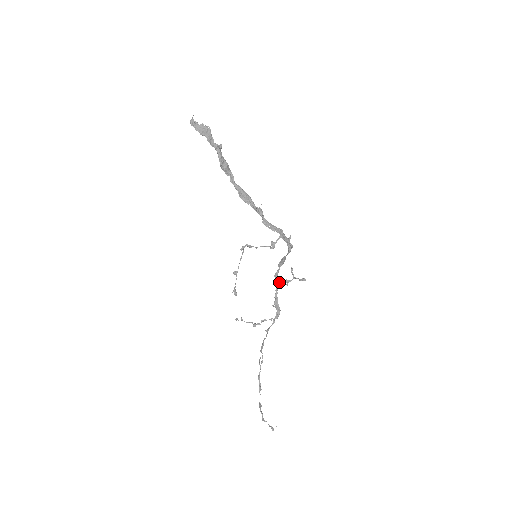
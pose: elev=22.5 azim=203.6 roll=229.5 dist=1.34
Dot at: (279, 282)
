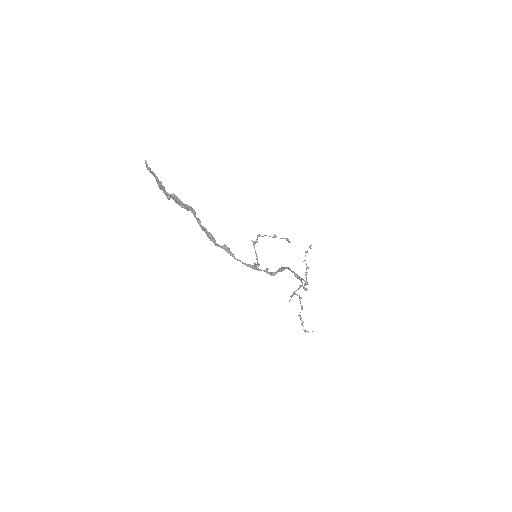
Dot at: occluded
